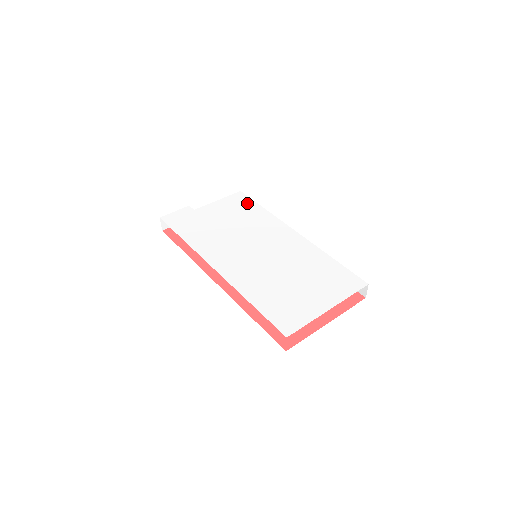
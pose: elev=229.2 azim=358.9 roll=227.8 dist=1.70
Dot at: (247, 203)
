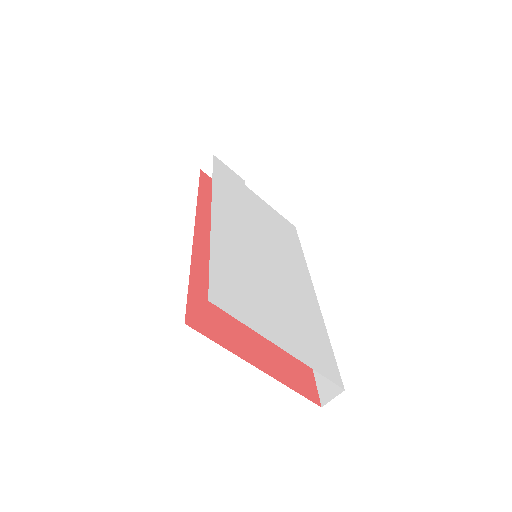
Dot at: (292, 234)
